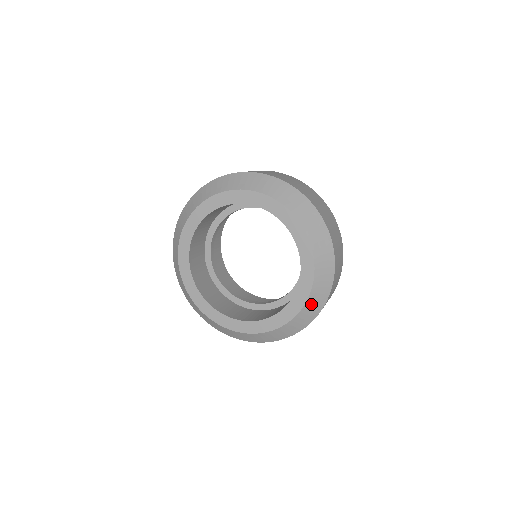
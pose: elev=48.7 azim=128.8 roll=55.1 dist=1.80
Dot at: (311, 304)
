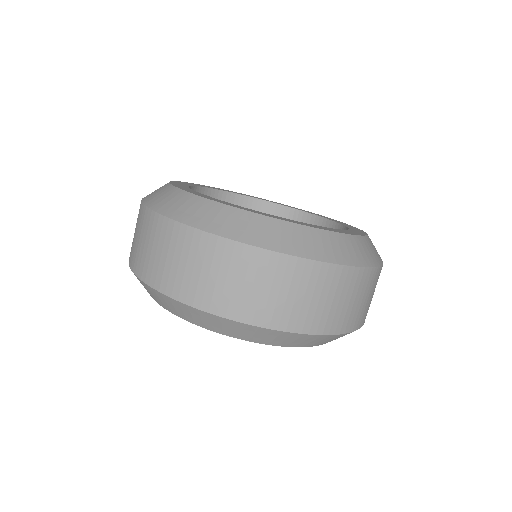
Dot at: occluded
